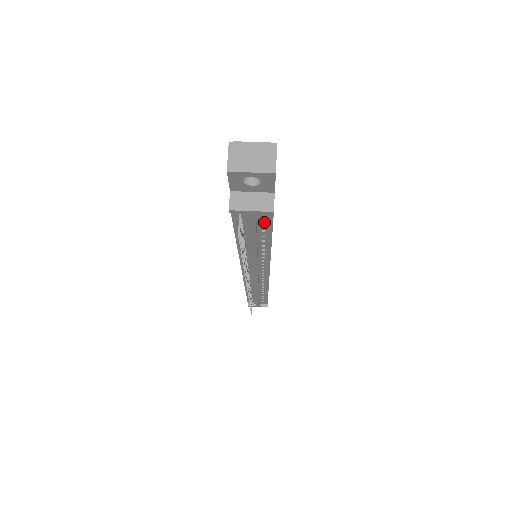
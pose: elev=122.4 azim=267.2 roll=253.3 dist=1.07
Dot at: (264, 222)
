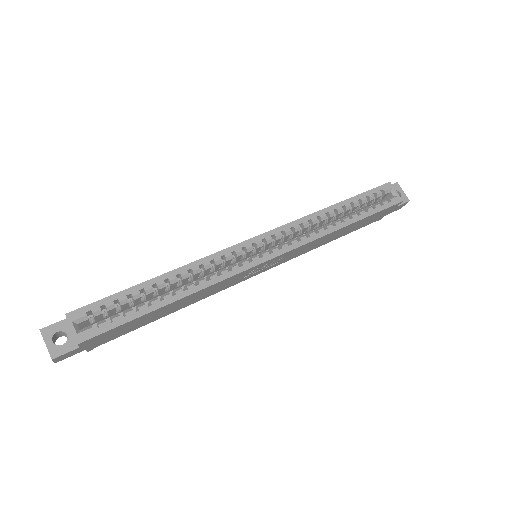
Dot at: occluded
